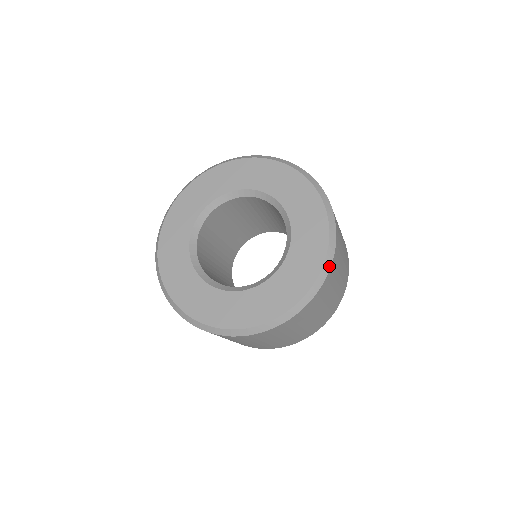
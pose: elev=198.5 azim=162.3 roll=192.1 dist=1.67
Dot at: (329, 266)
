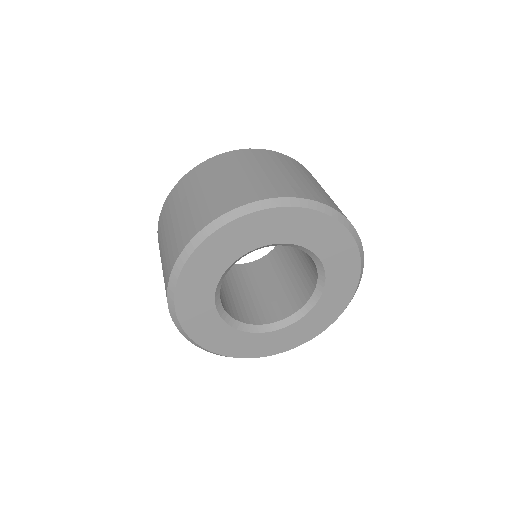
Dot at: occluded
